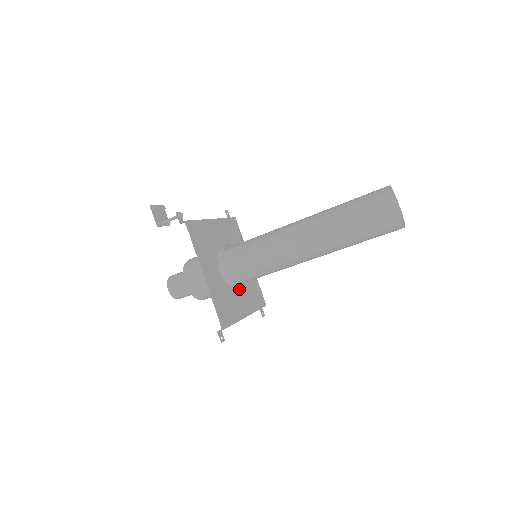
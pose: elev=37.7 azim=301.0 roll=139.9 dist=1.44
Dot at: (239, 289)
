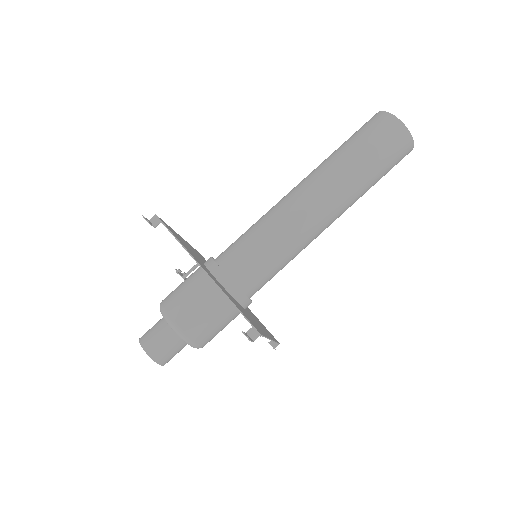
Dot at: (220, 284)
